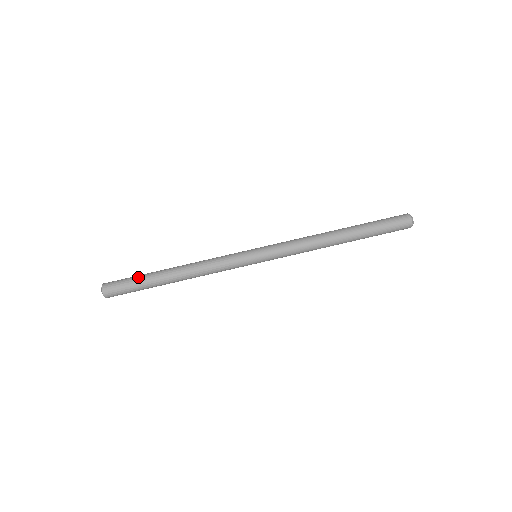
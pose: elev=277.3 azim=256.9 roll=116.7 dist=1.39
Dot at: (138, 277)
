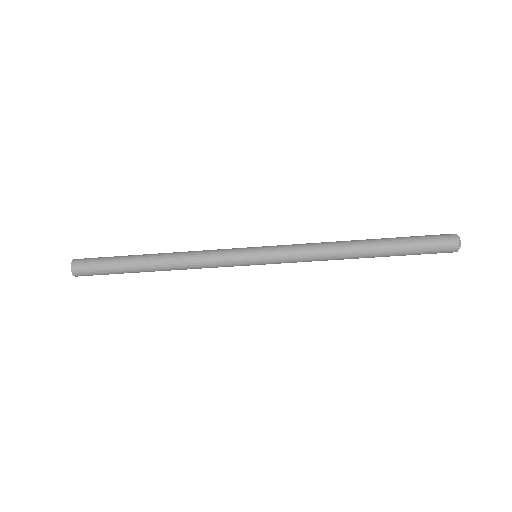
Dot at: (114, 269)
